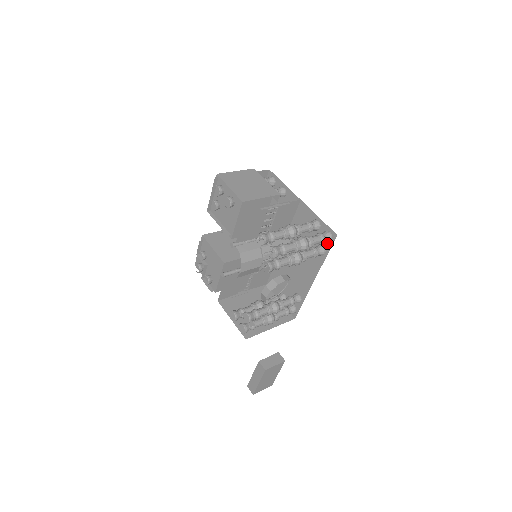
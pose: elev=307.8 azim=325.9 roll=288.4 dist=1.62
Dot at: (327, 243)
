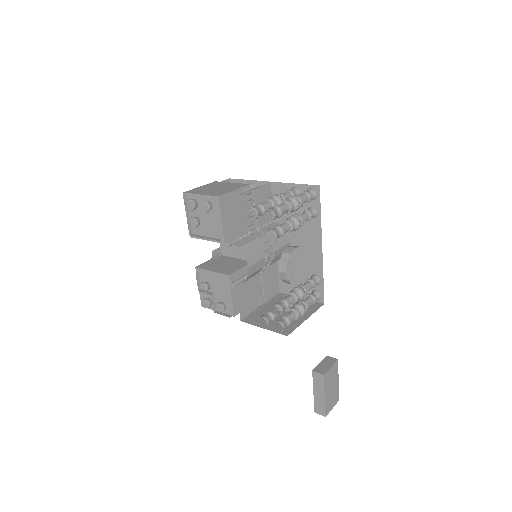
Dot at: (315, 201)
